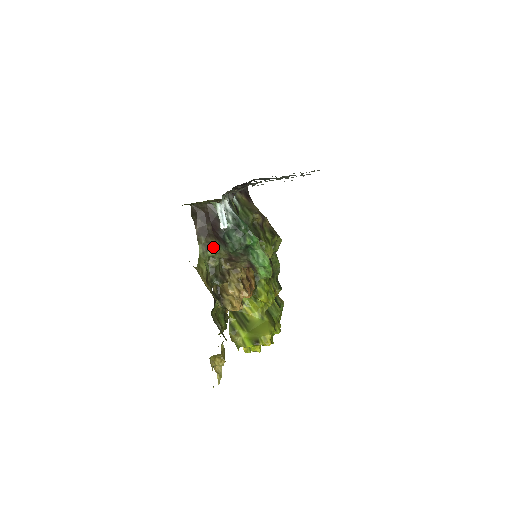
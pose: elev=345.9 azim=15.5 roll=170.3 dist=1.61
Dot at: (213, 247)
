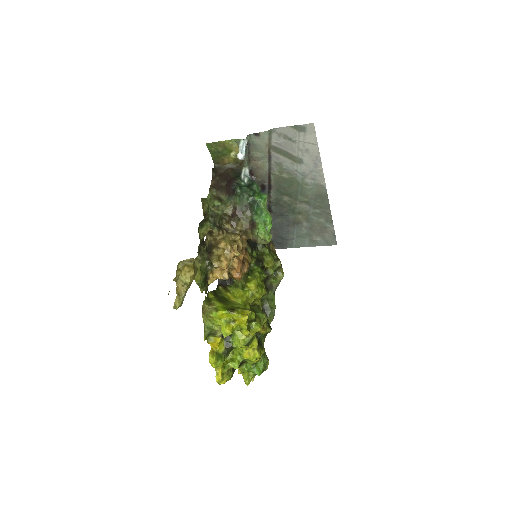
Dot at: (221, 200)
